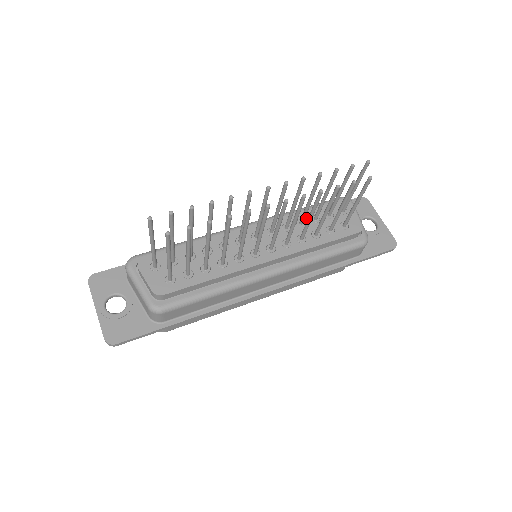
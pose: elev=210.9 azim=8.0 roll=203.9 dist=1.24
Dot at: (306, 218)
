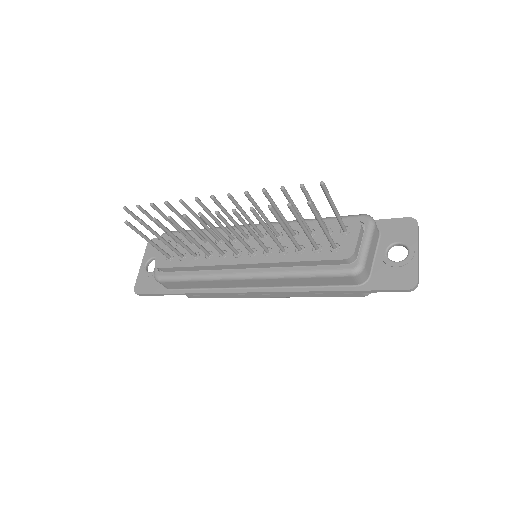
Dot at: (302, 230)
